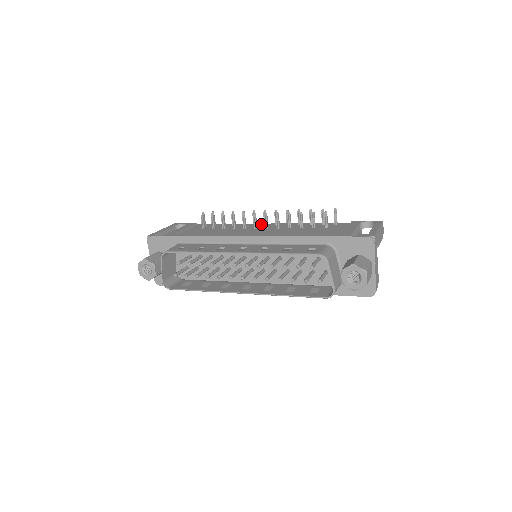
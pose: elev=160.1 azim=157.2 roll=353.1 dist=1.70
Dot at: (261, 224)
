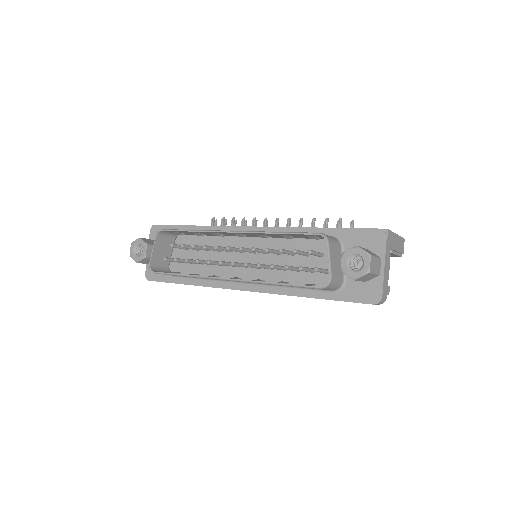
Dot at: occluded
